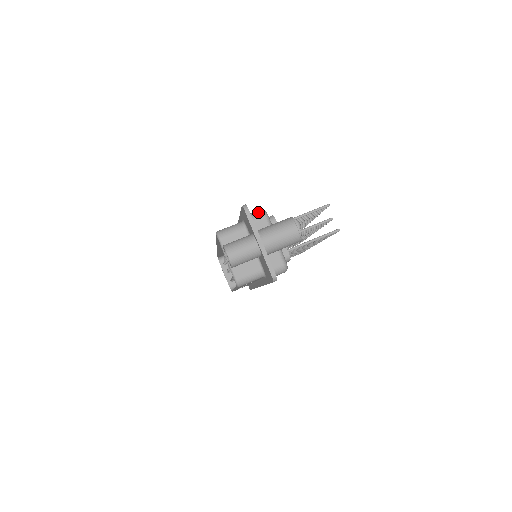
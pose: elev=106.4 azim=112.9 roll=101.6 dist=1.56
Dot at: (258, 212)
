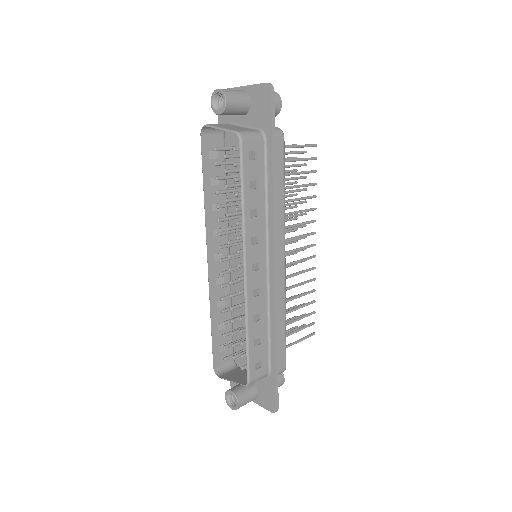
Dot at: occluded
